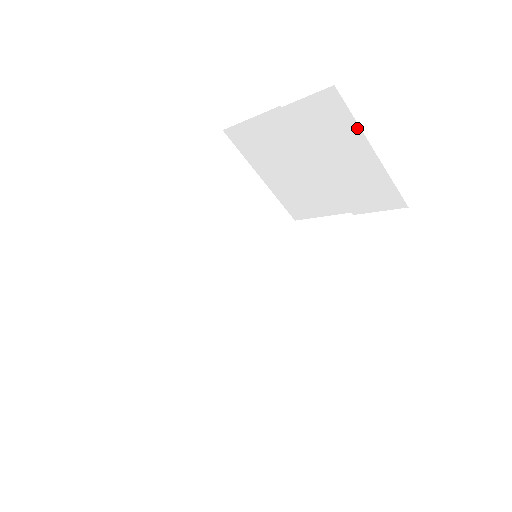
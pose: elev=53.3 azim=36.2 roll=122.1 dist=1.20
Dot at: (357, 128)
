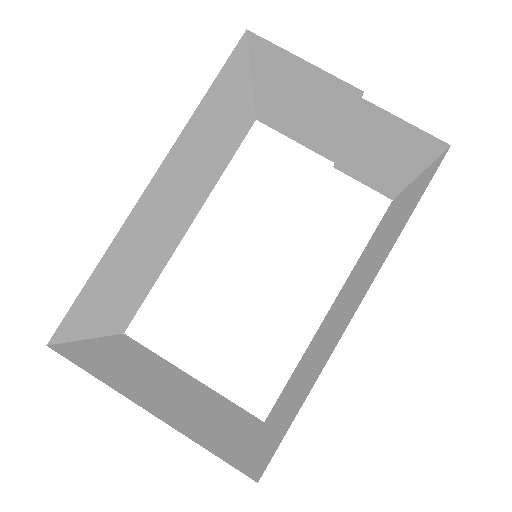
Dot at: (424, 165)
